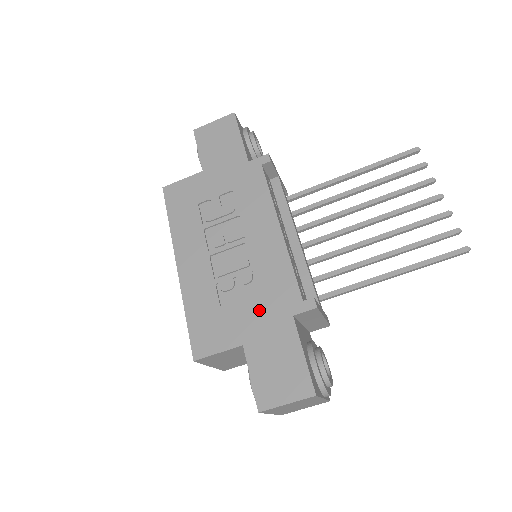
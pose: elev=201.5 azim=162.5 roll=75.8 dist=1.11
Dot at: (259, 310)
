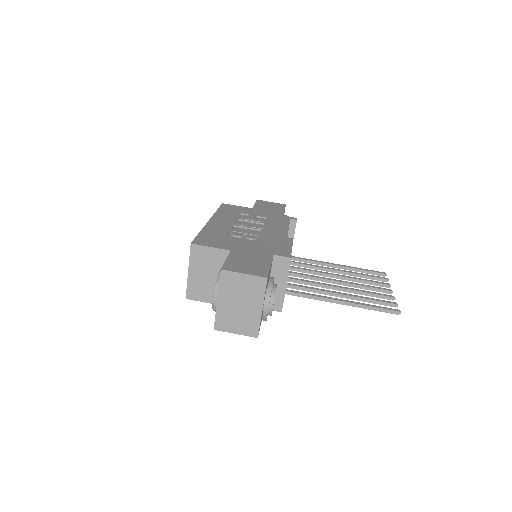
Dot at: (252, 246)
